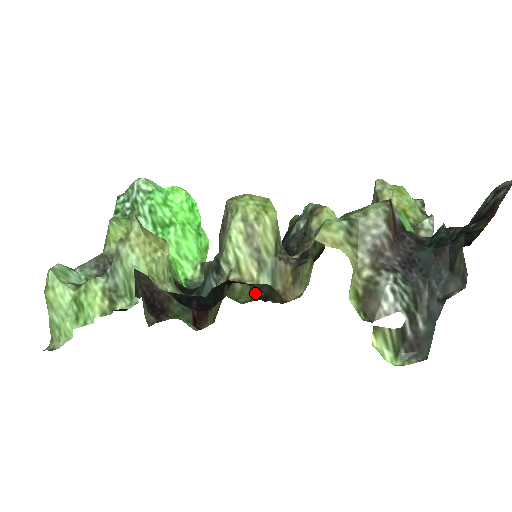
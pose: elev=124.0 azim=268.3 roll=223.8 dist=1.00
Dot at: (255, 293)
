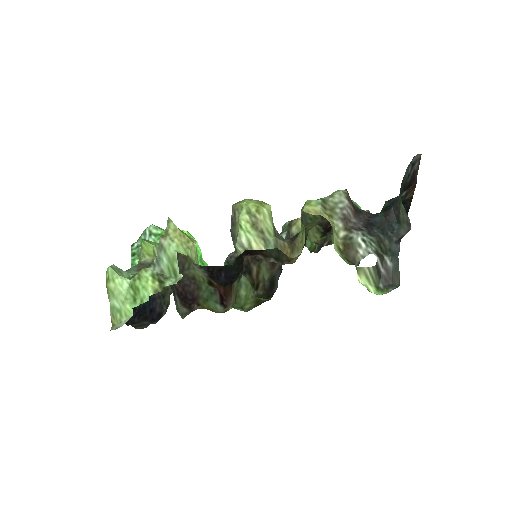
Dot at: (258, 292)
